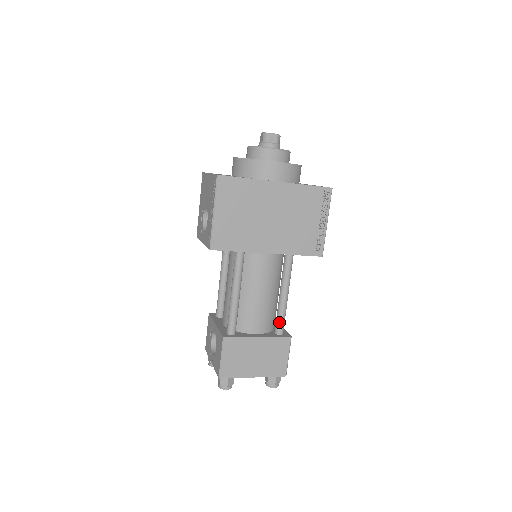
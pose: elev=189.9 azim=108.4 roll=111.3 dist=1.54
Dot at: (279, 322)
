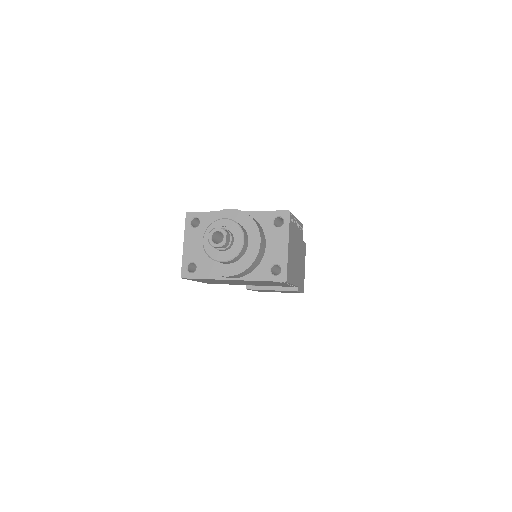
Dot at: occluded
